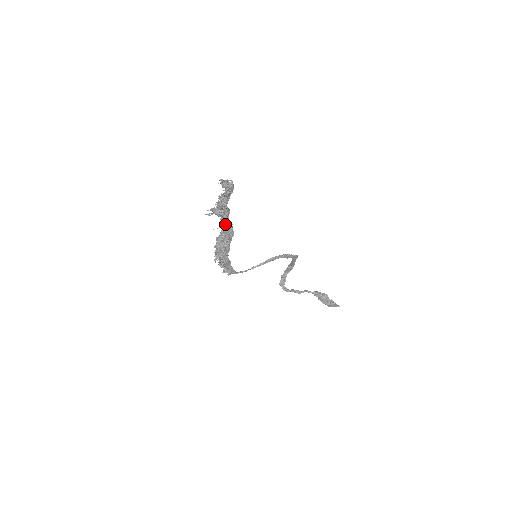
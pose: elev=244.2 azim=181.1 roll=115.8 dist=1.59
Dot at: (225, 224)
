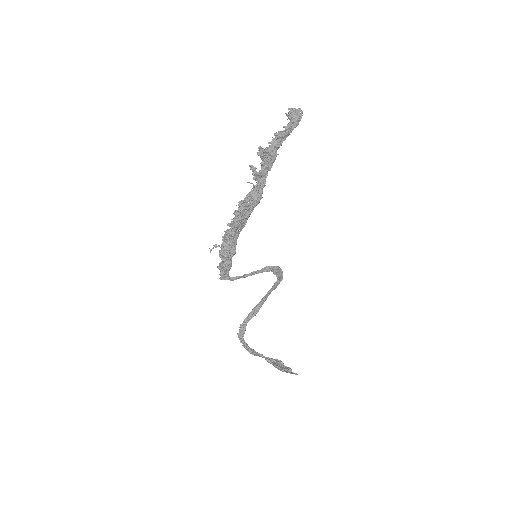
Dot at: (259, 182)
